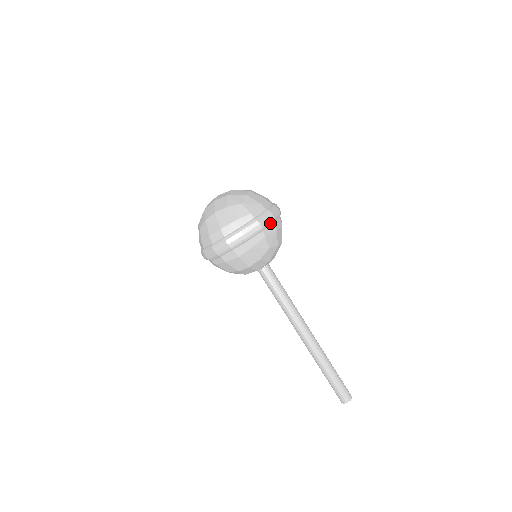
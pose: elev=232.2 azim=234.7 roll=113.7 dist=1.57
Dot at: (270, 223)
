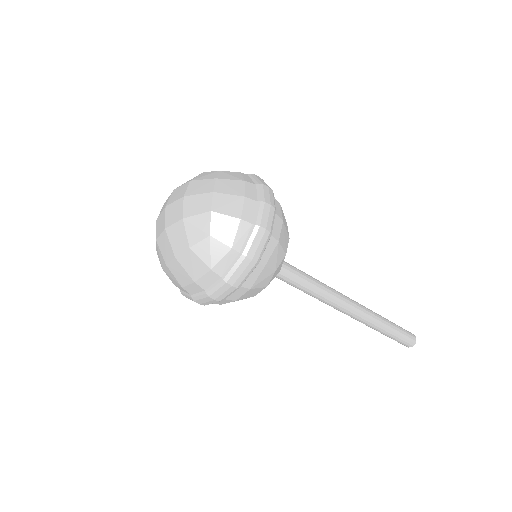
Dot at: (266, 244)
